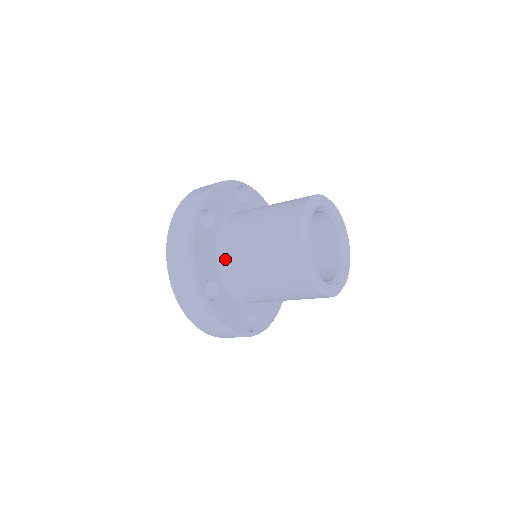
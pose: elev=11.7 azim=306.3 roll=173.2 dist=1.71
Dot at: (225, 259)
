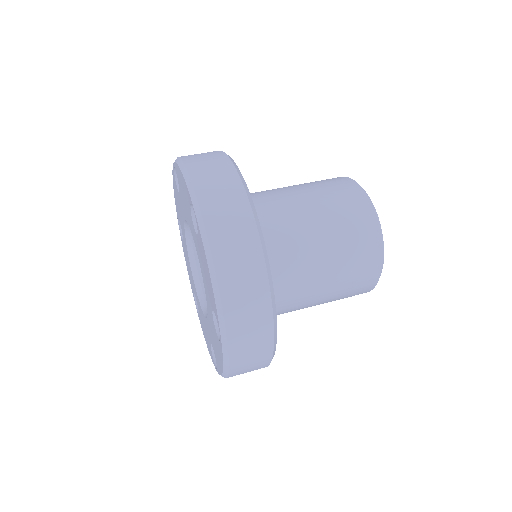
Dot at: occluded
